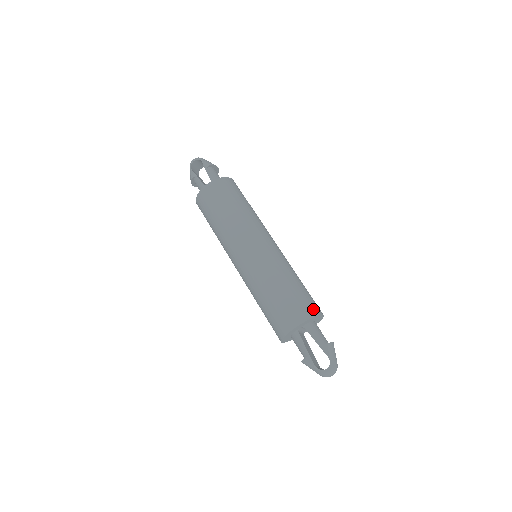
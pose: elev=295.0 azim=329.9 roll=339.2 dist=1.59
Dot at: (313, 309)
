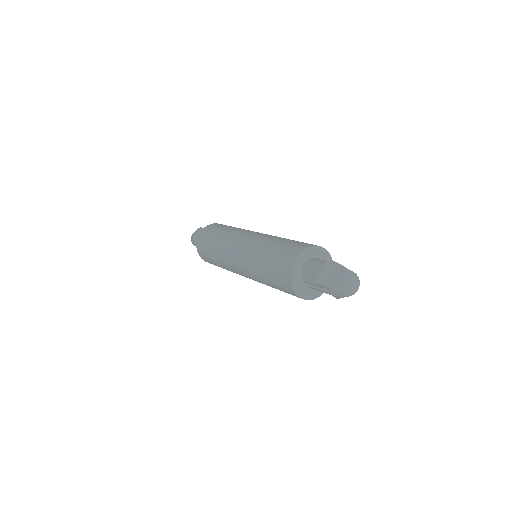
Dot at: occluded
